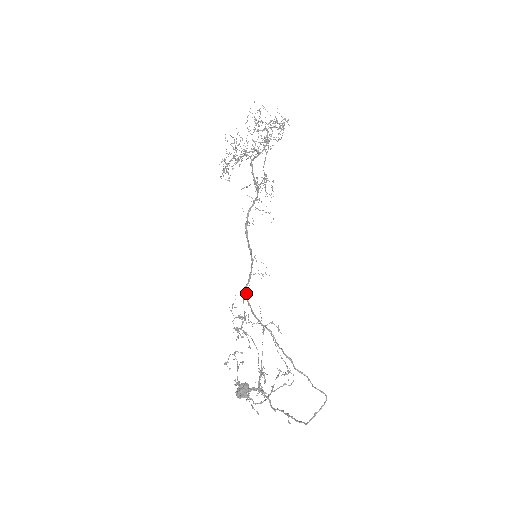
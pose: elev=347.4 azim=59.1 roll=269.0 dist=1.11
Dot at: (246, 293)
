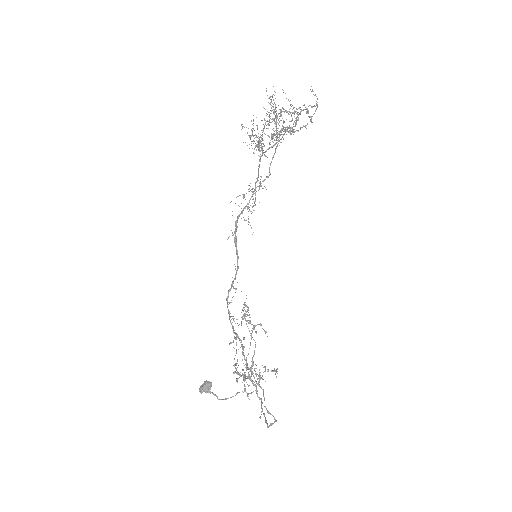
Dot at: (227, 298)
